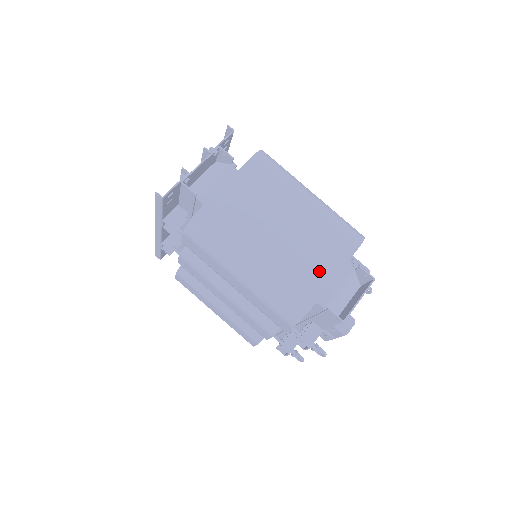
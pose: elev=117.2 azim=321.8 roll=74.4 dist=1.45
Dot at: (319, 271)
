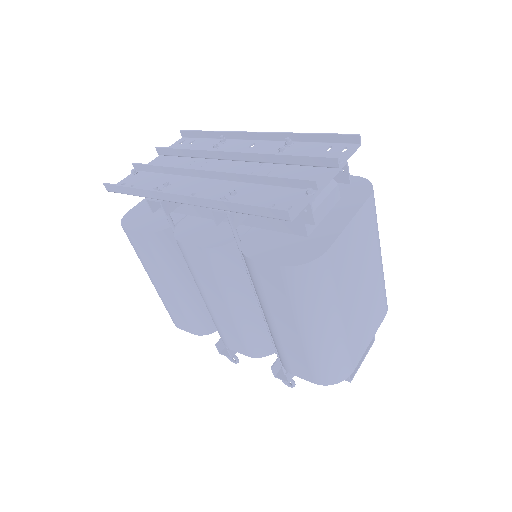
Dot at: (364, 338)
